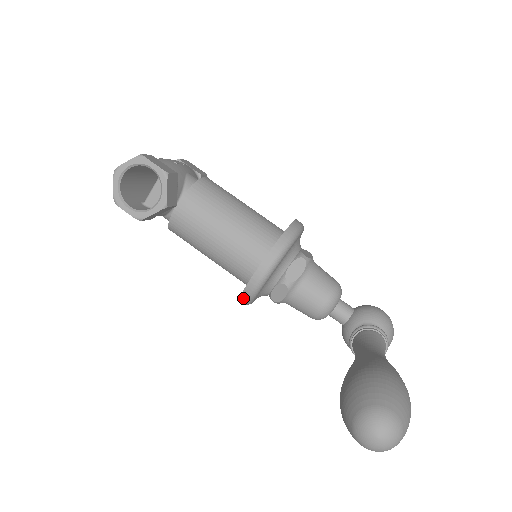
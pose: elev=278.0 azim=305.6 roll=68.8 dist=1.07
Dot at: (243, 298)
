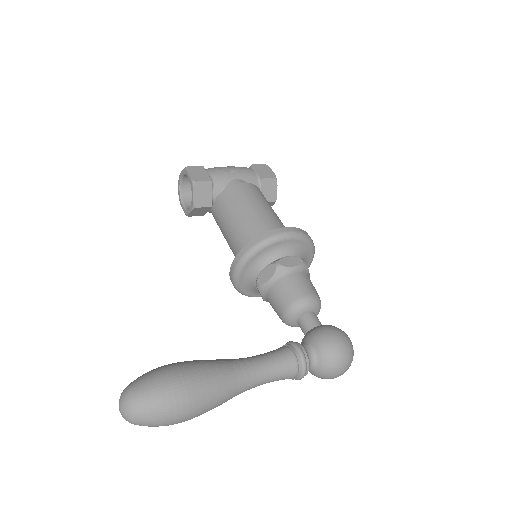
Dot at: occluded
